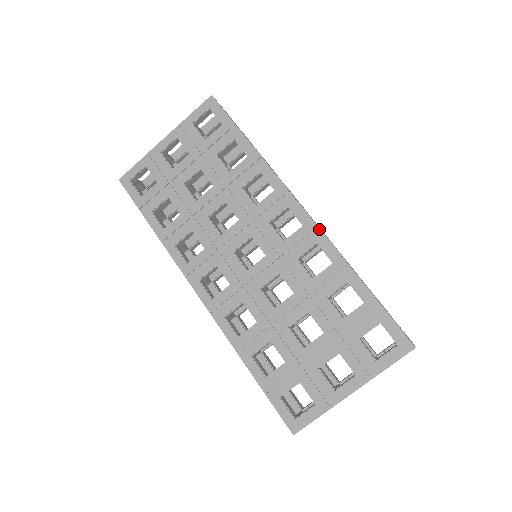
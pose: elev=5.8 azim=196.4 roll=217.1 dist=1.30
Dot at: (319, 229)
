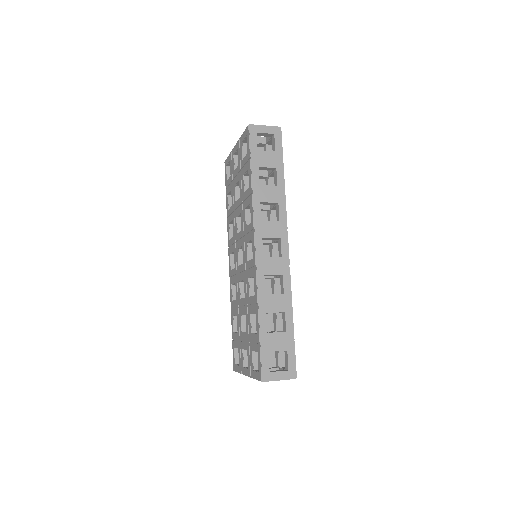
Dot at: (255, 267)
